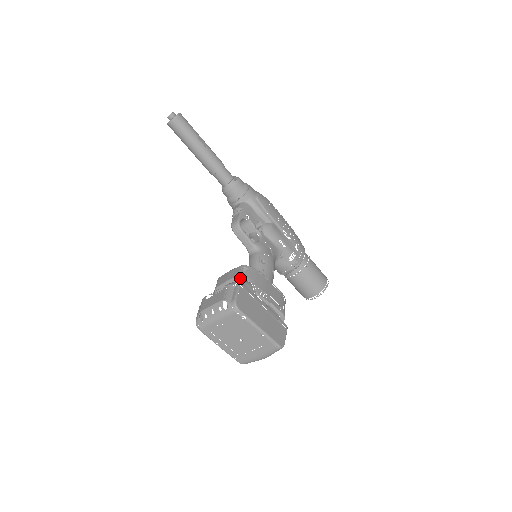
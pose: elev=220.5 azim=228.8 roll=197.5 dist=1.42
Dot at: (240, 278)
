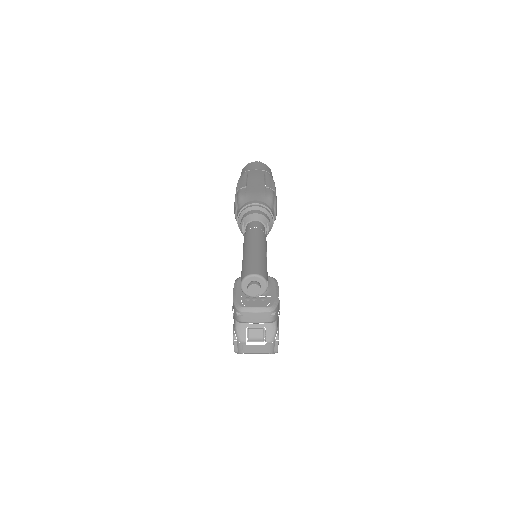
Dot at: (271, 323)
